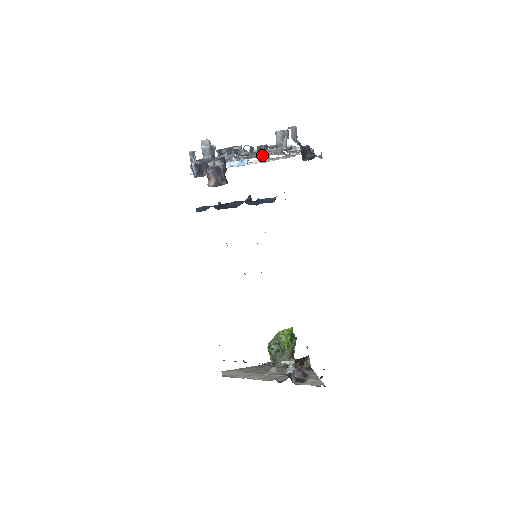
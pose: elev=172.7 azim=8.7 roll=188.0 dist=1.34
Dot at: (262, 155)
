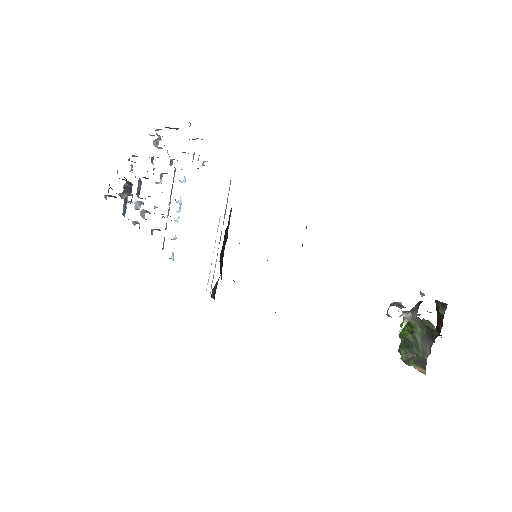
Dot at: occluded
